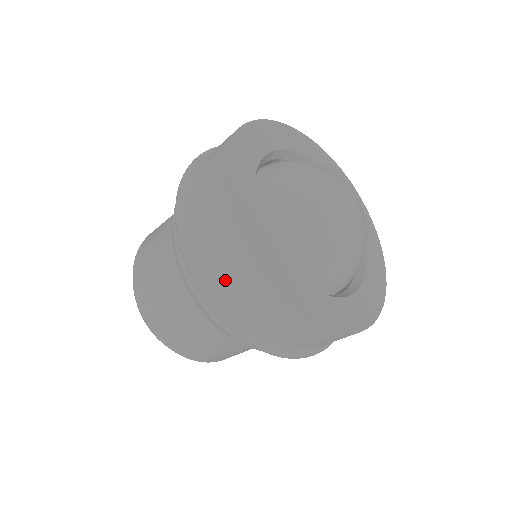
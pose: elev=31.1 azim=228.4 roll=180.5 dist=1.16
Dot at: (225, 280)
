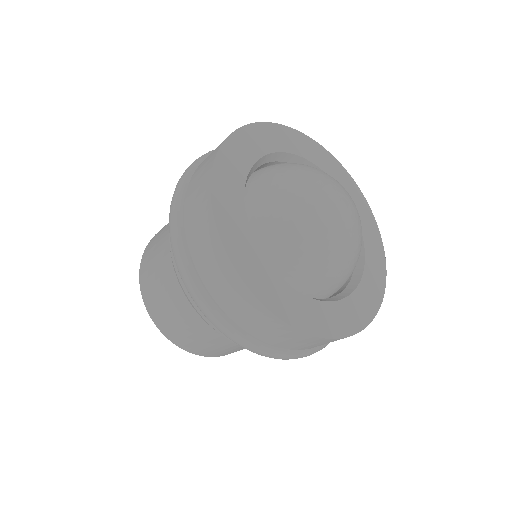
Dot at: (227, 305)
